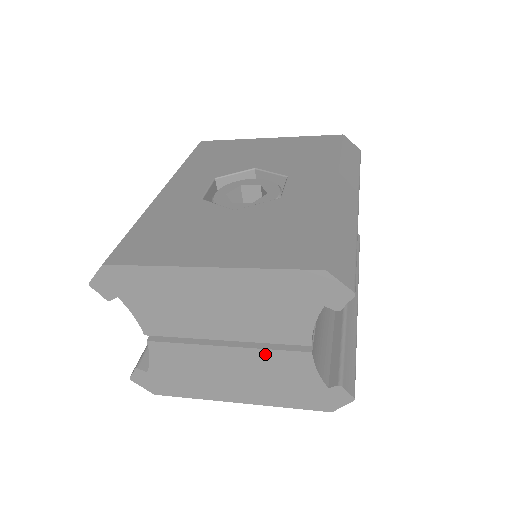
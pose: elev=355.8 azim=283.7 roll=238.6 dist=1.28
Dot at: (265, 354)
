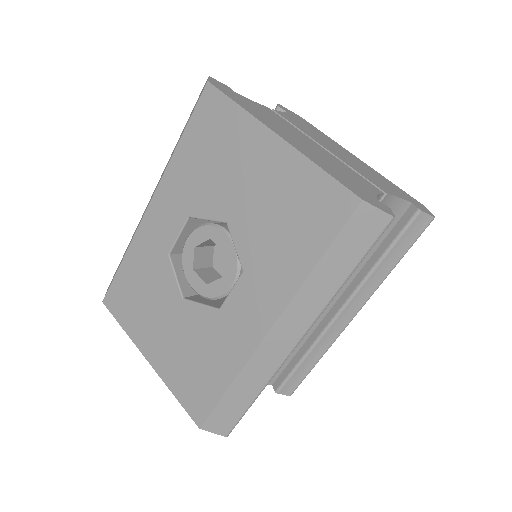
Dot at: occluded
